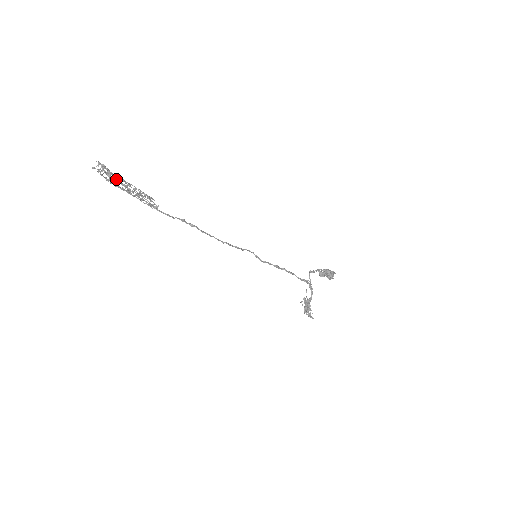
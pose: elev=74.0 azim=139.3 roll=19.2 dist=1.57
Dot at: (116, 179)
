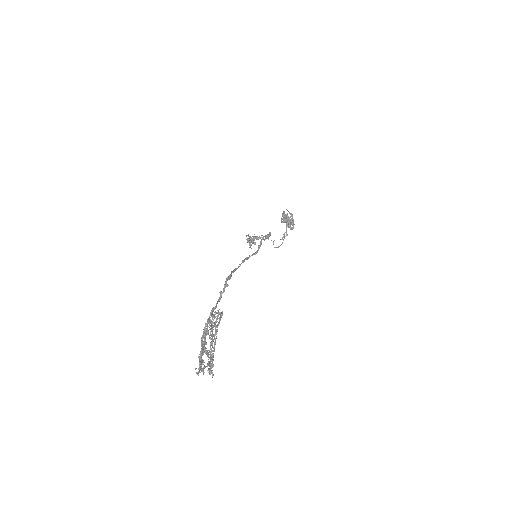
Dot at: occluded
